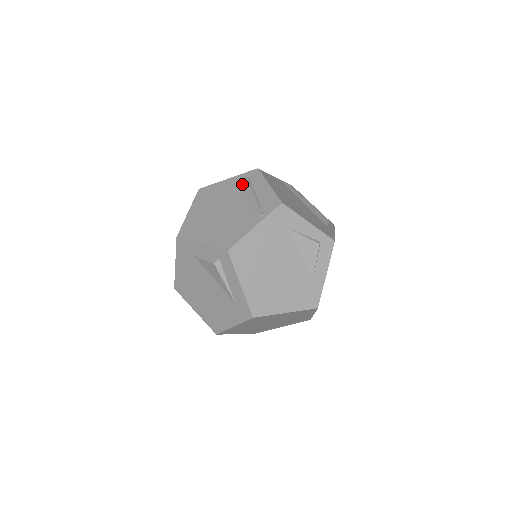
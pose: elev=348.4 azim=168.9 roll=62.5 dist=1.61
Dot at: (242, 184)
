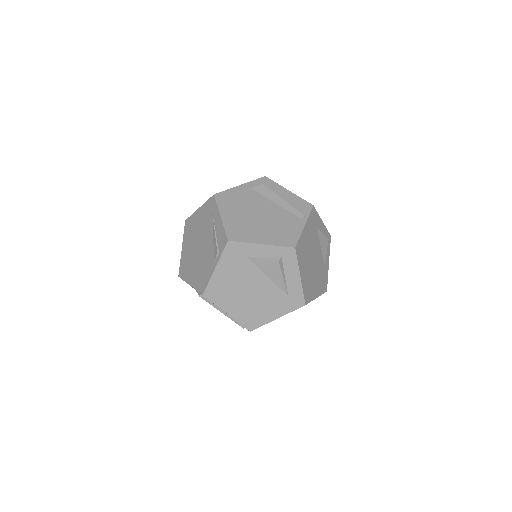
Dot at: (262, 190)
